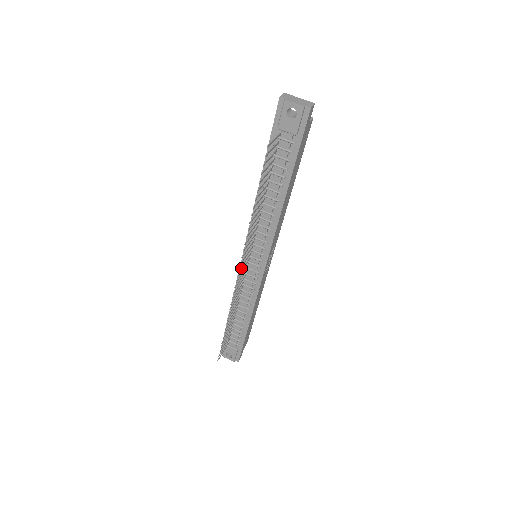
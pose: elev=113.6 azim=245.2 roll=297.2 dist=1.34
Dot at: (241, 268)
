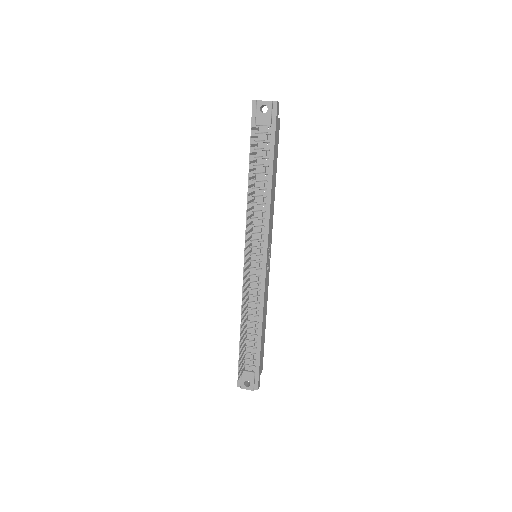
Dot at: (245, 271)
